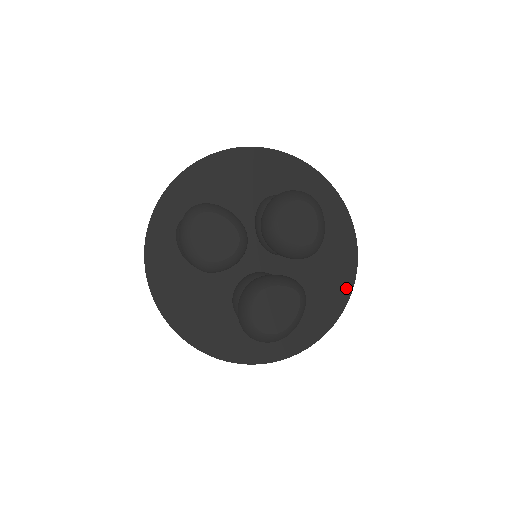
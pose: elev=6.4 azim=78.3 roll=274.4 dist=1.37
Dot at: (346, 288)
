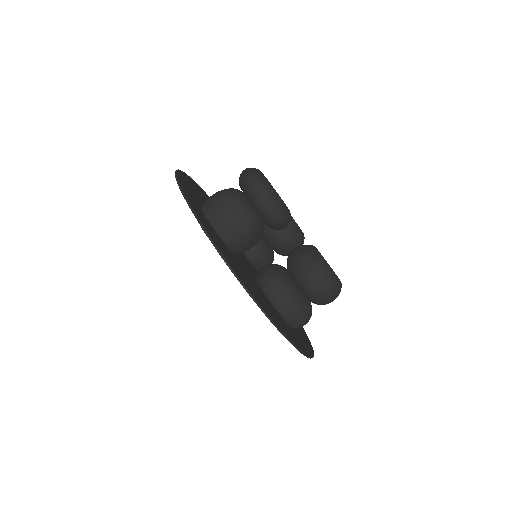
Dot at: occluded
